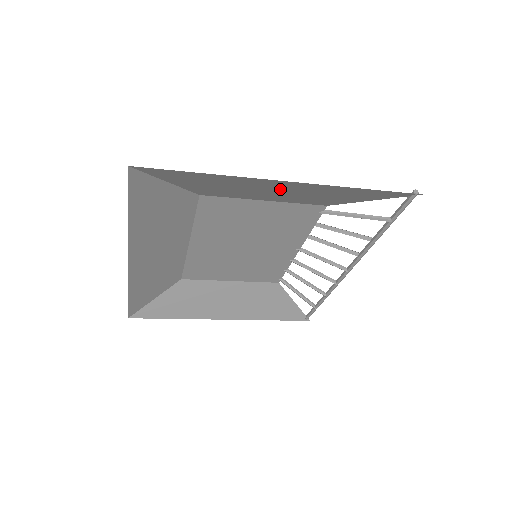
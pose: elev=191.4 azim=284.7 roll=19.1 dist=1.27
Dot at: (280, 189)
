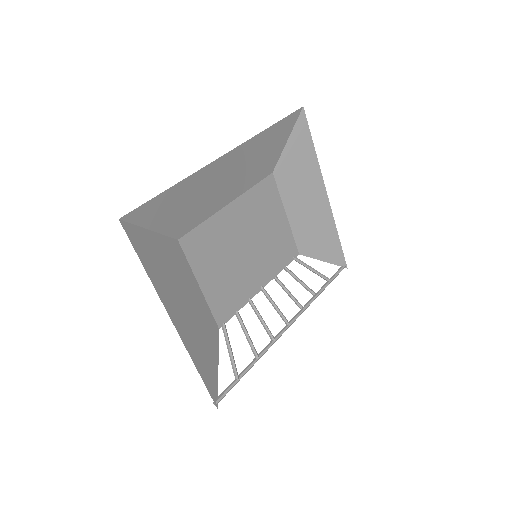
Dot at: (312, 203)
